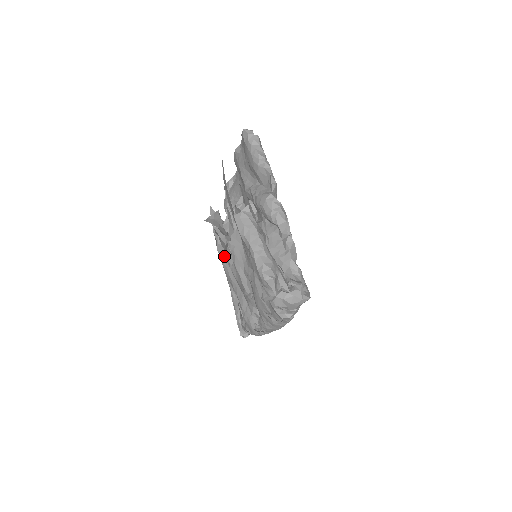
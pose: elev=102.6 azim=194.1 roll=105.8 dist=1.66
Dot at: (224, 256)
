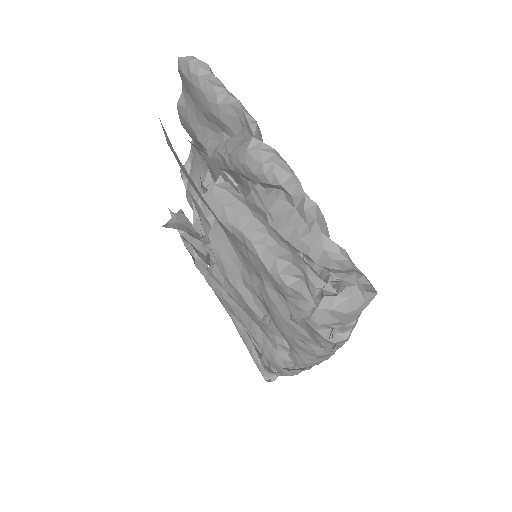
Dot at: occluded
